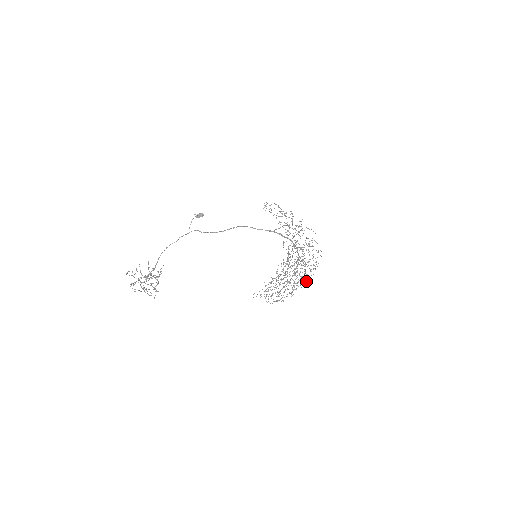
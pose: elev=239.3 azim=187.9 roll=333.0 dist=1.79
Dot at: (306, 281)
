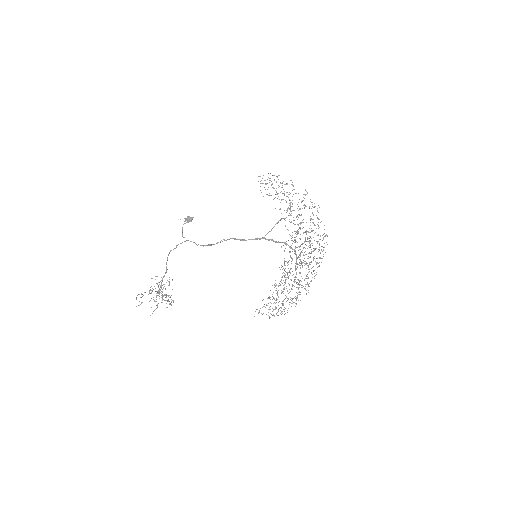
Dot at: (311, 281)
